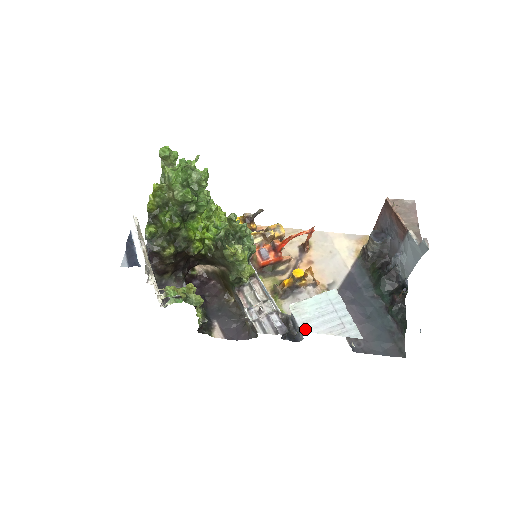
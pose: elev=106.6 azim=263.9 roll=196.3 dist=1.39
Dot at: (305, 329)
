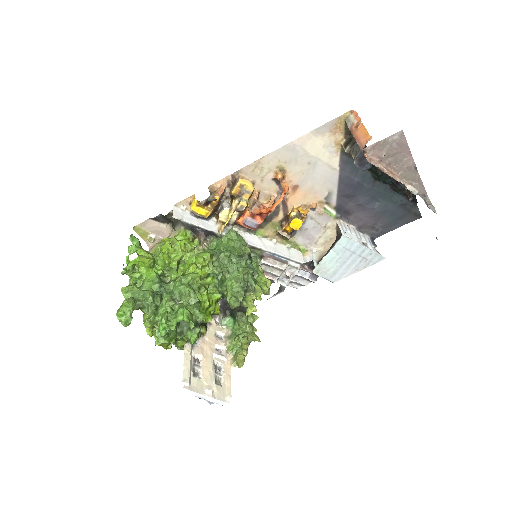
Dot at: (336, 280)
